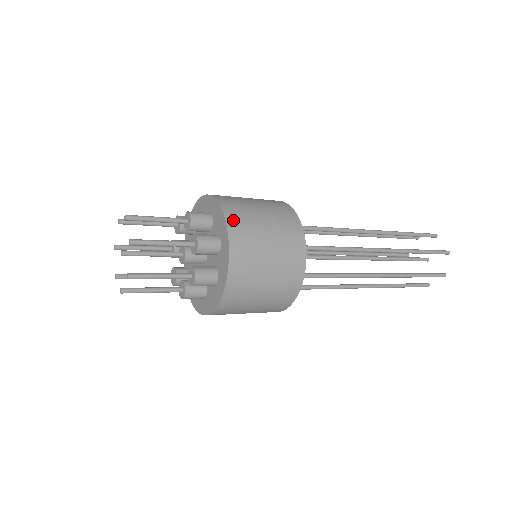
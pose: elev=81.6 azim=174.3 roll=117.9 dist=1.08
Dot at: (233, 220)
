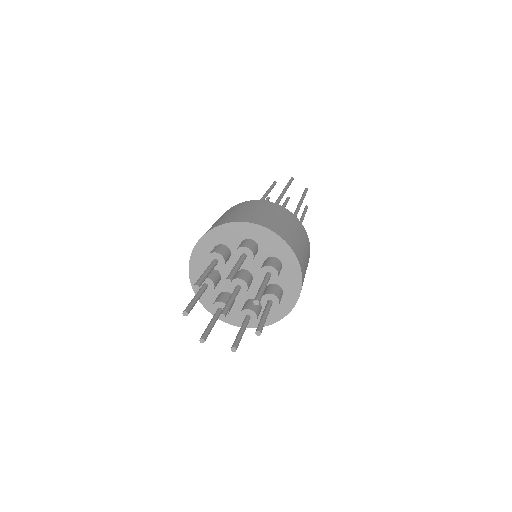
Dot at: (239, 219)
